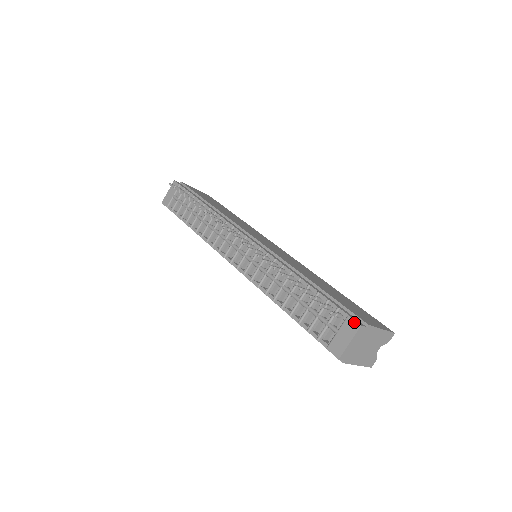
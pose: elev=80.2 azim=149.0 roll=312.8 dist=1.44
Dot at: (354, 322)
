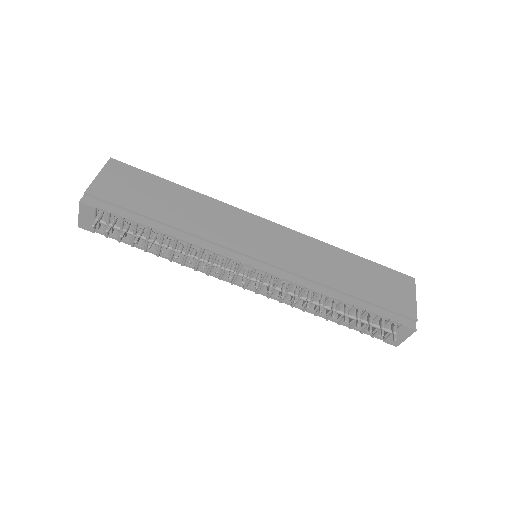
Dot at: (409, 329)
